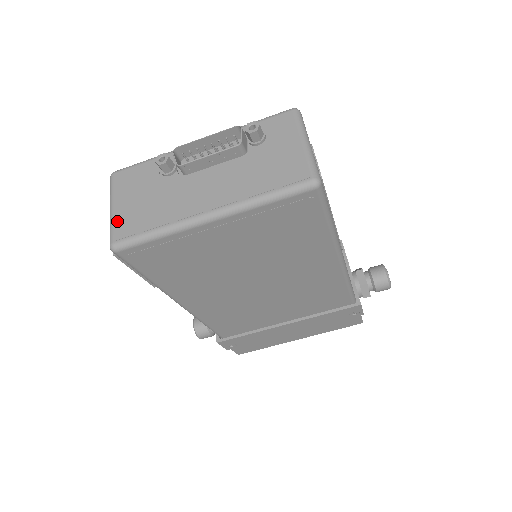
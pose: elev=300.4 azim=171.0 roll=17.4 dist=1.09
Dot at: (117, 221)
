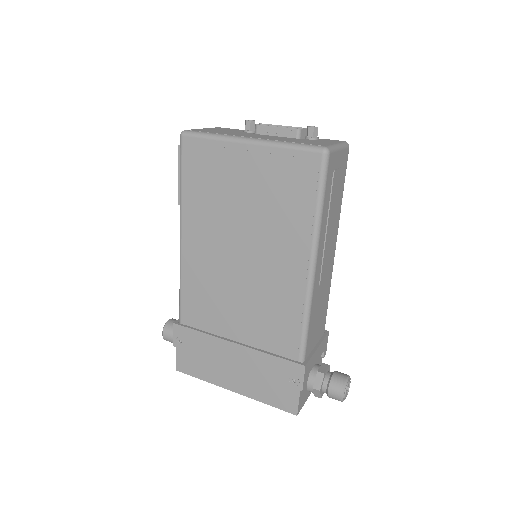
Dot at: (198, 129)
